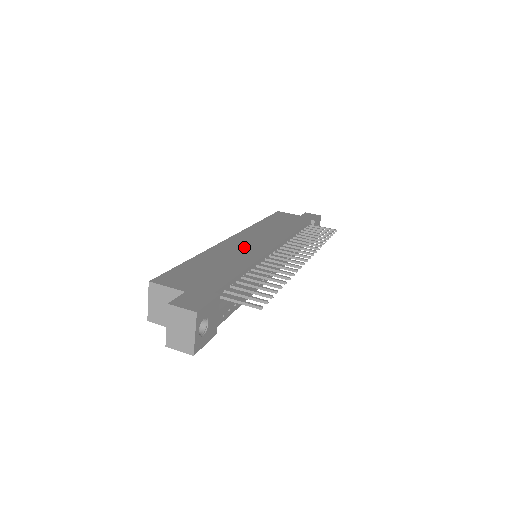
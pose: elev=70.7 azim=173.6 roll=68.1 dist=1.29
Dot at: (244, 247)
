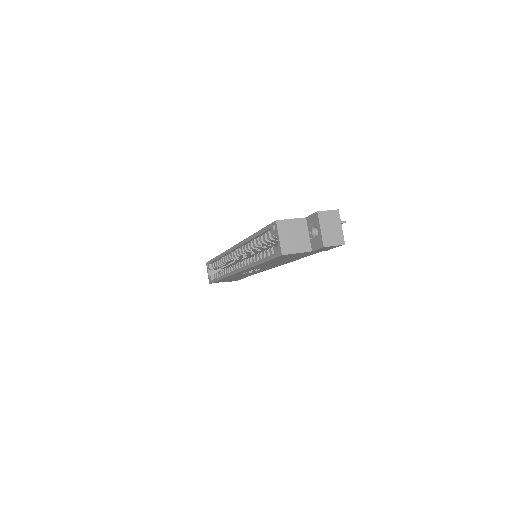
Dot at: occluded
